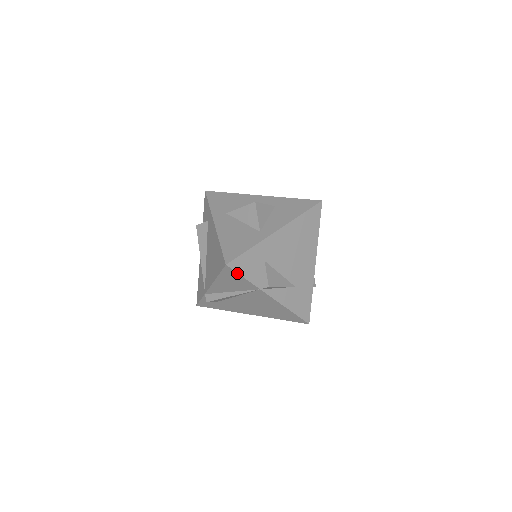
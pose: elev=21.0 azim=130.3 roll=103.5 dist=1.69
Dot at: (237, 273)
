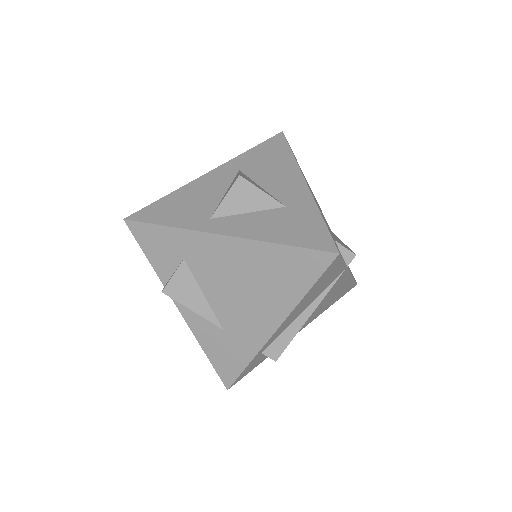
Dot at: (138, 241)
